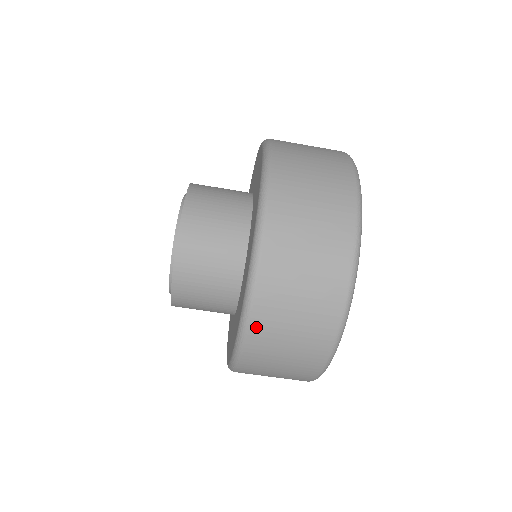
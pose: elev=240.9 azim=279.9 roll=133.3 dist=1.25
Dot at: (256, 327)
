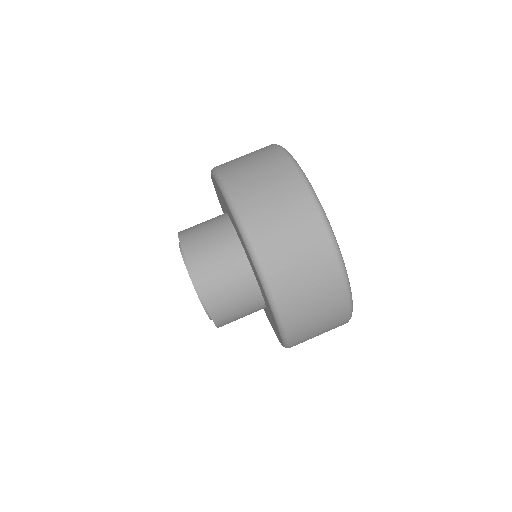
Dot at: (292, 327)
